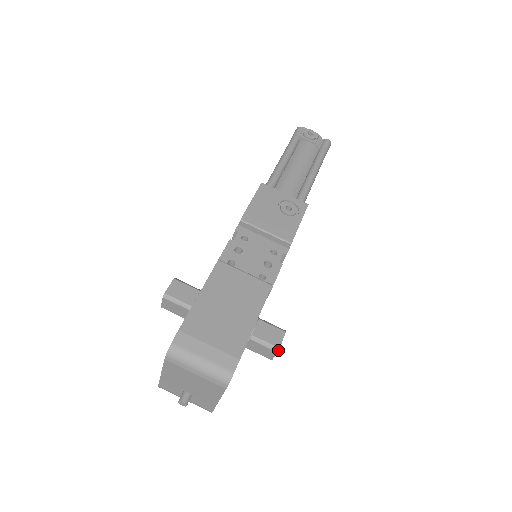
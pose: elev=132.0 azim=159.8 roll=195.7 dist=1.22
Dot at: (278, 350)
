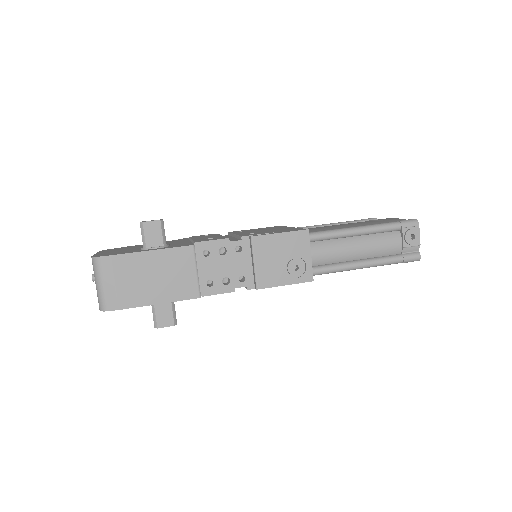
Dot at: occluded
